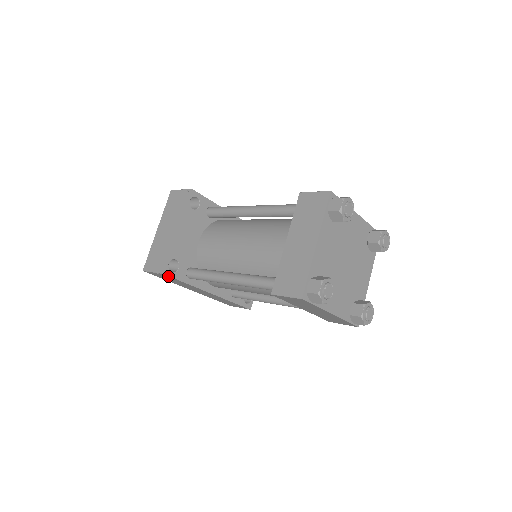
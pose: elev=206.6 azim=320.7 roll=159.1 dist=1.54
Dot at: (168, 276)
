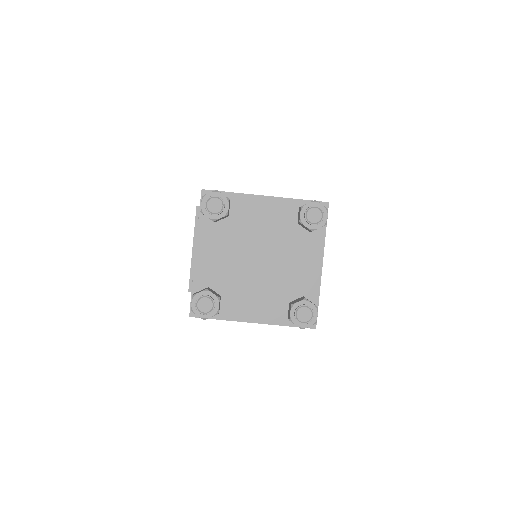
Dot at: occluded
